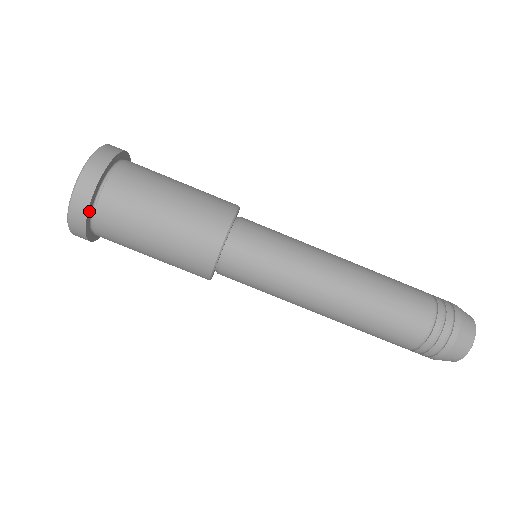
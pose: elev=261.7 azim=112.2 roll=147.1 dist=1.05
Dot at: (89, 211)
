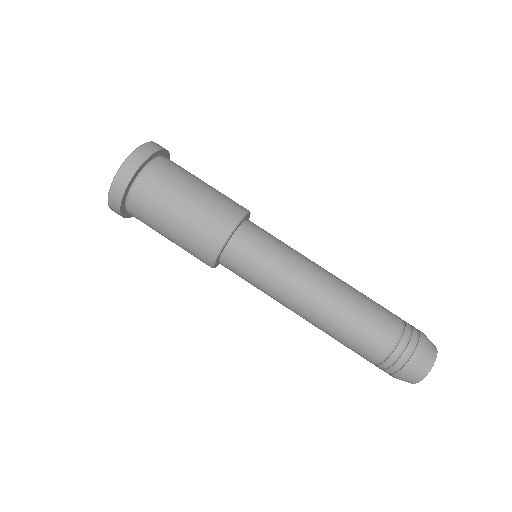
Dot at: (138, 170)
